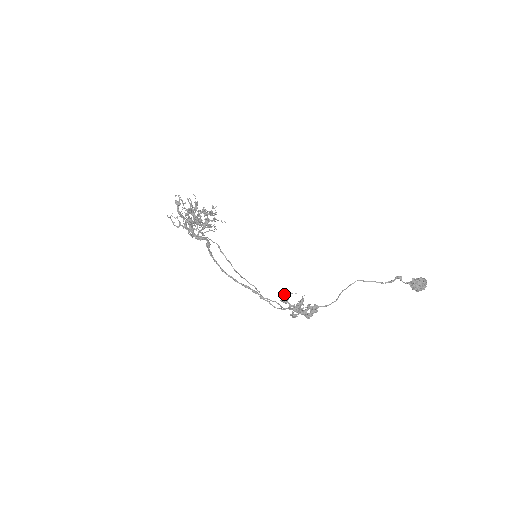
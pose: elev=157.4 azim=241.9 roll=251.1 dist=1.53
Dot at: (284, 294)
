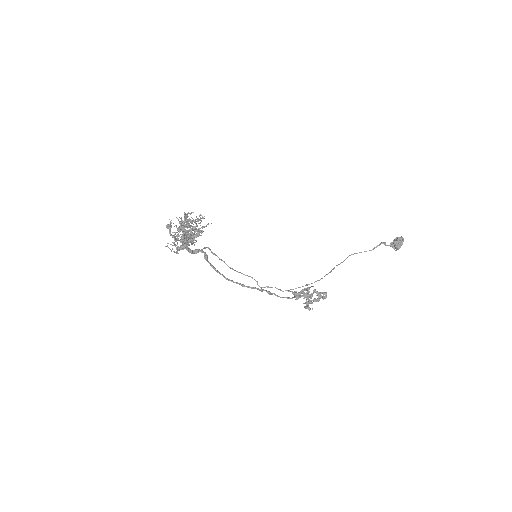
Dot at: (298, 293)
